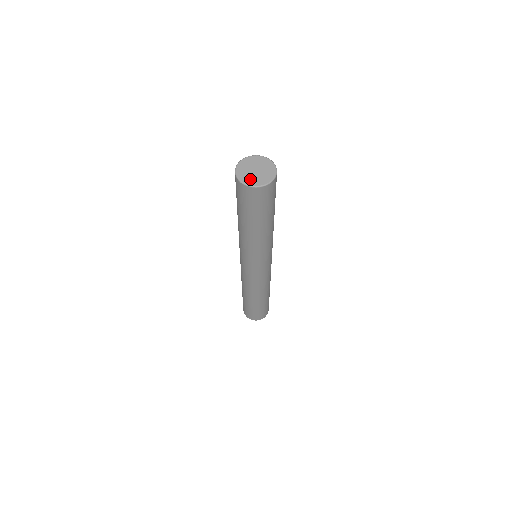
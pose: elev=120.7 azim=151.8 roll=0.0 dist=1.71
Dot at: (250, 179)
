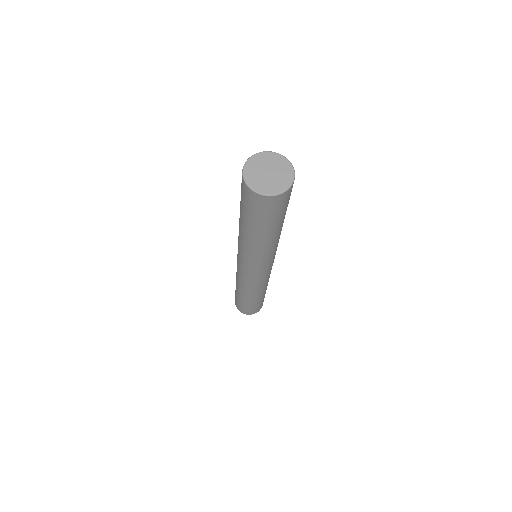
Dot at: (253, 173)
